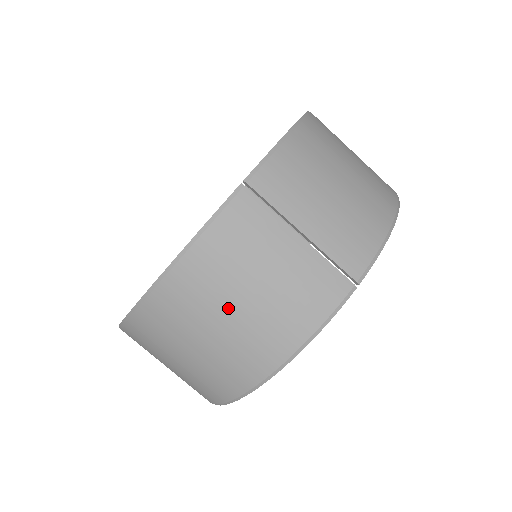
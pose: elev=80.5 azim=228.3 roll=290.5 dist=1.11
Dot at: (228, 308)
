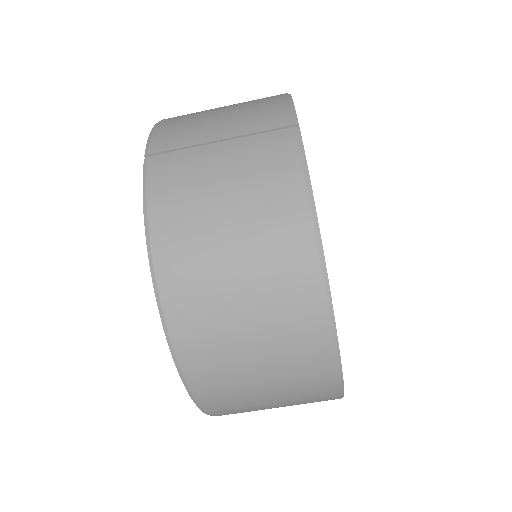
Dot at: (223, 237)
